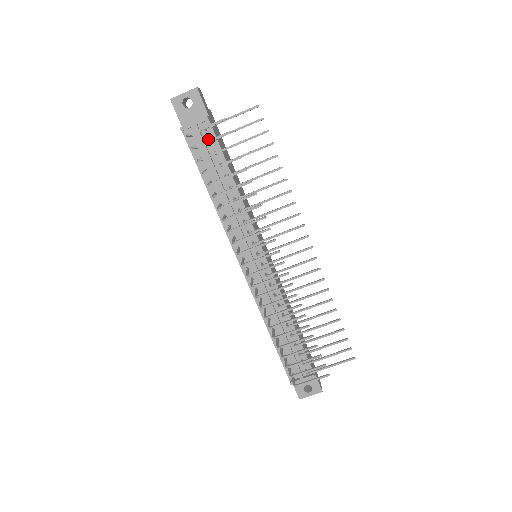
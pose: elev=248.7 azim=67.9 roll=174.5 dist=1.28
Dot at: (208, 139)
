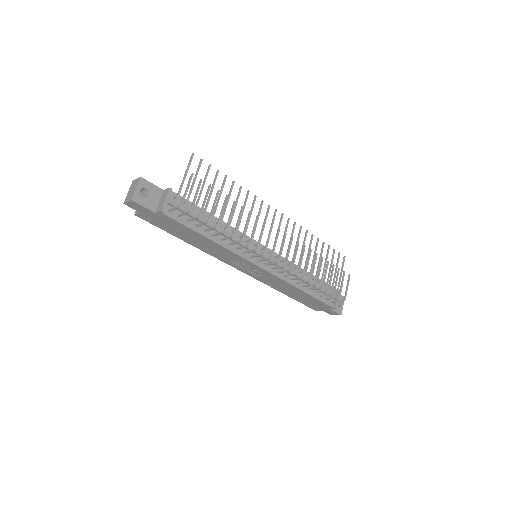
Dot at: occluded
